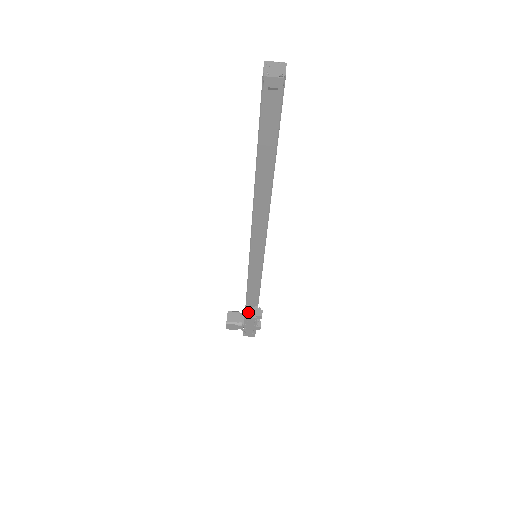
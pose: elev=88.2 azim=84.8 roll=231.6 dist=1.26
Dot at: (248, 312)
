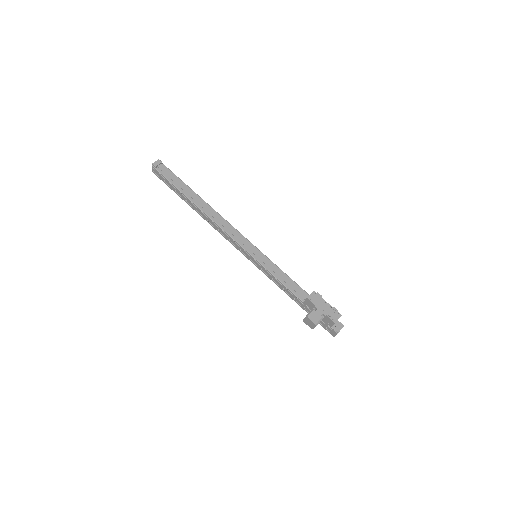
Dot at: occluded
